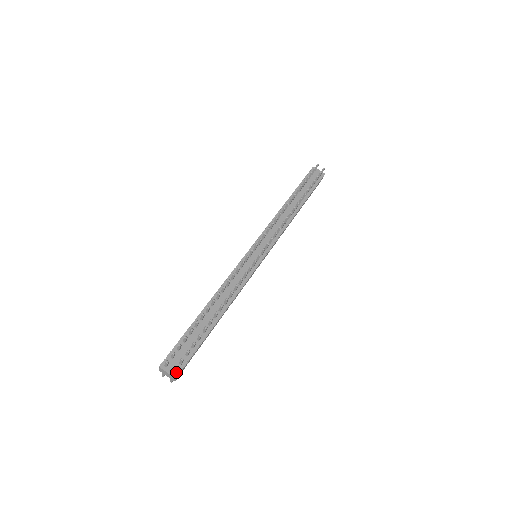
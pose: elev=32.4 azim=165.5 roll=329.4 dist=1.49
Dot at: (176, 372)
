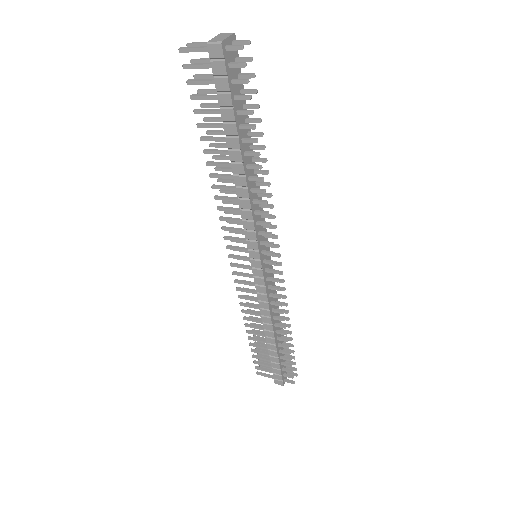
Dot at: (288, 372)
